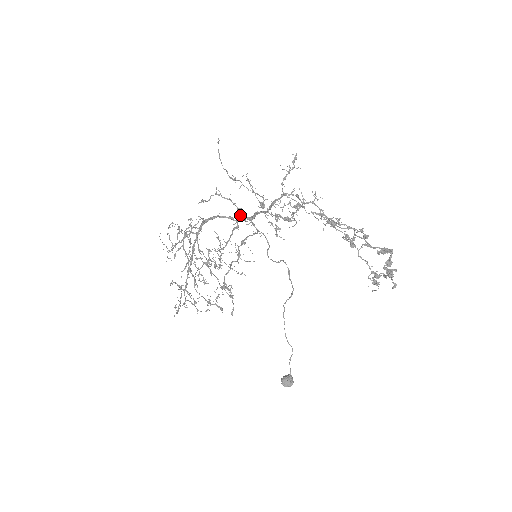
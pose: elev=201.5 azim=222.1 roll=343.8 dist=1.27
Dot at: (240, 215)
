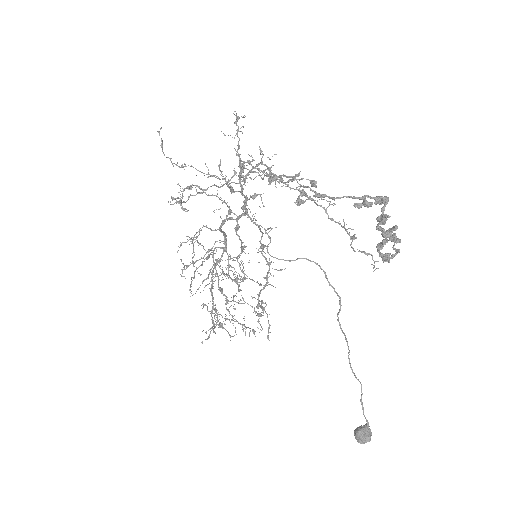
Dot at: (229, 210)
